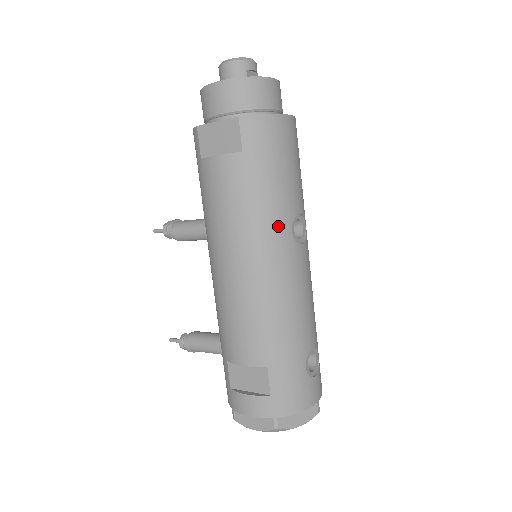
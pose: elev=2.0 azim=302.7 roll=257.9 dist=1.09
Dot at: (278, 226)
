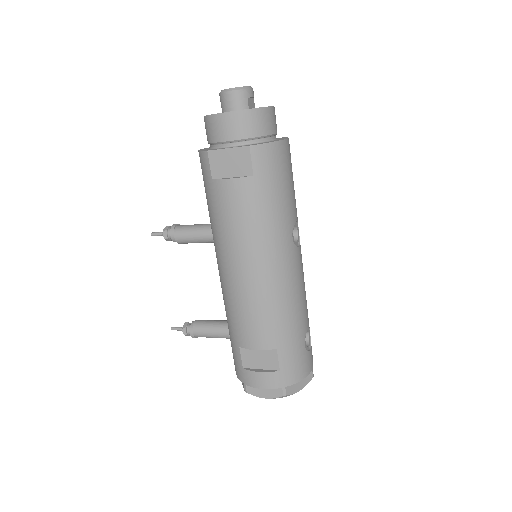
Dot at: (283, 235)
